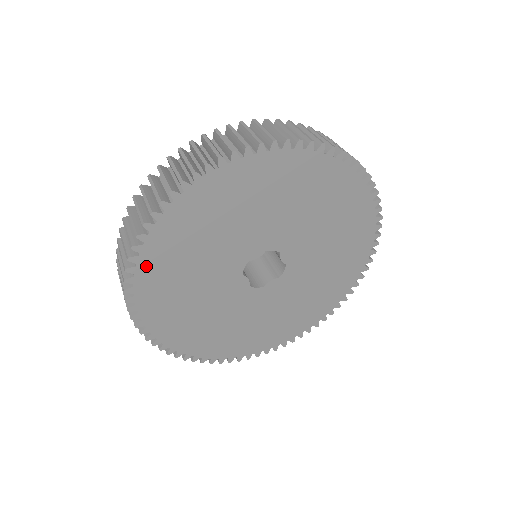
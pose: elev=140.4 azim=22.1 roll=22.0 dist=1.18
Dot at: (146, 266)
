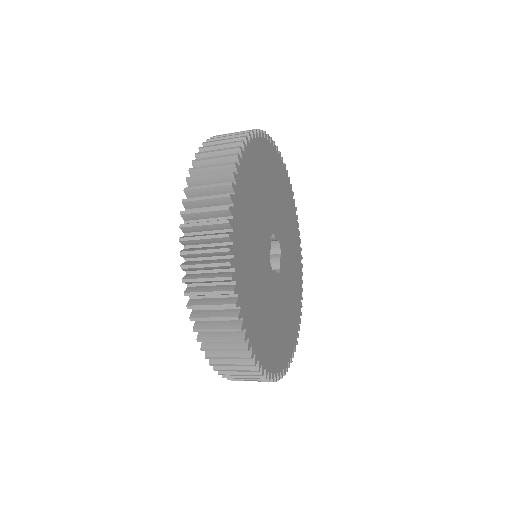
Dot at: (254, 149)
